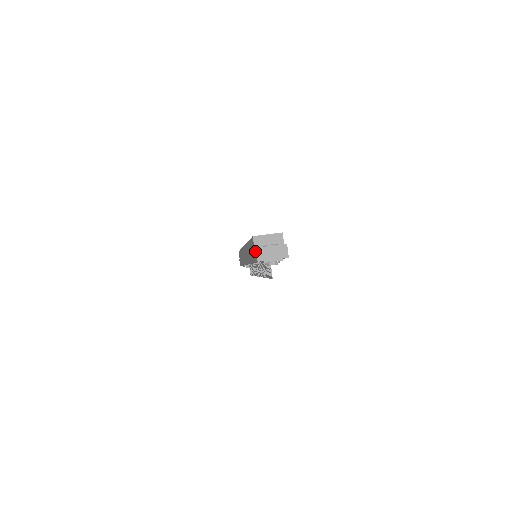
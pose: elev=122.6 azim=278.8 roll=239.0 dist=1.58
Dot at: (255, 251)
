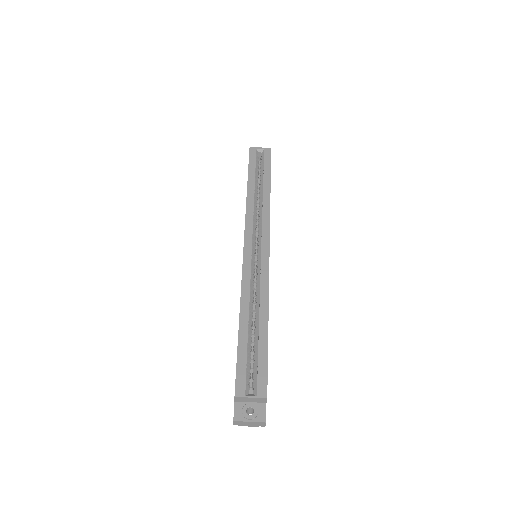
Dot at: occluded
